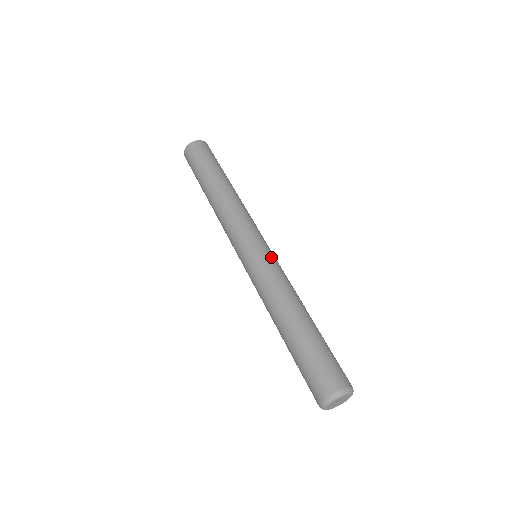
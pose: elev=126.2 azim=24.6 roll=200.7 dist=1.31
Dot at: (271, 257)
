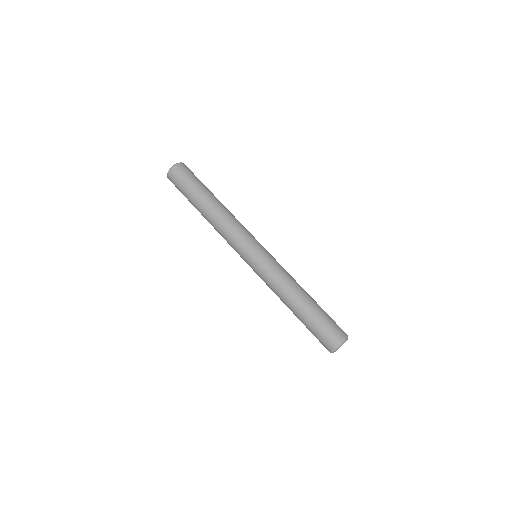
Dot at: (271, 256)
